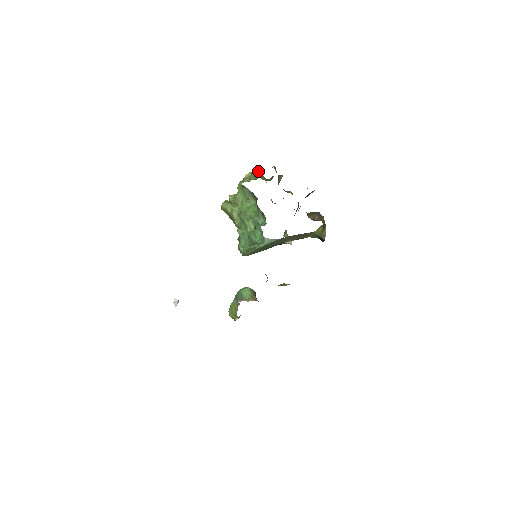
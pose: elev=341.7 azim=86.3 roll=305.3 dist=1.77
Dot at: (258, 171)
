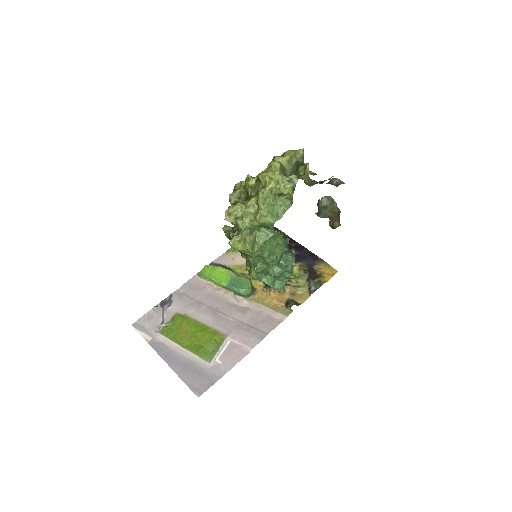
Dot at: (280, 170)
